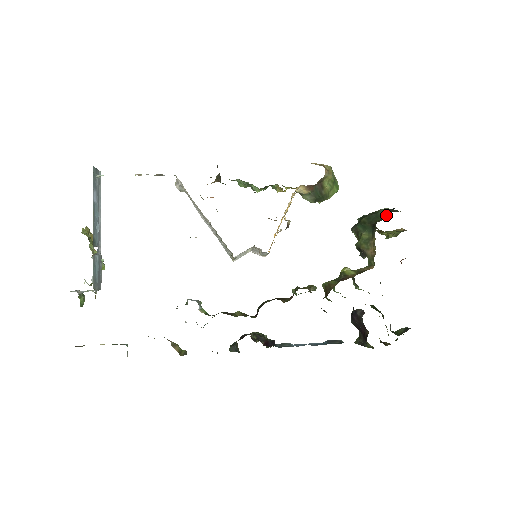
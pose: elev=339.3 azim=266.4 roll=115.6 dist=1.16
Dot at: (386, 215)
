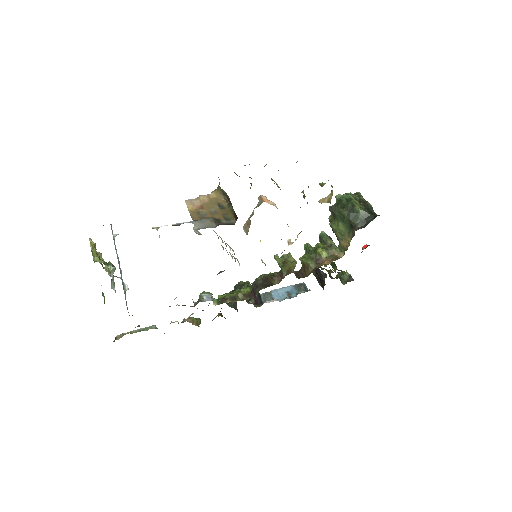
Dot at: (364, 221)
